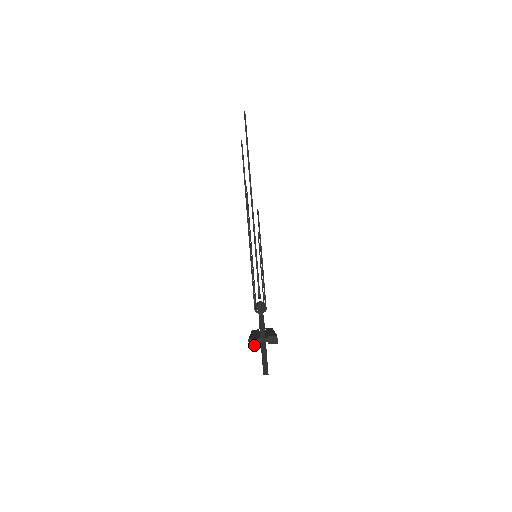
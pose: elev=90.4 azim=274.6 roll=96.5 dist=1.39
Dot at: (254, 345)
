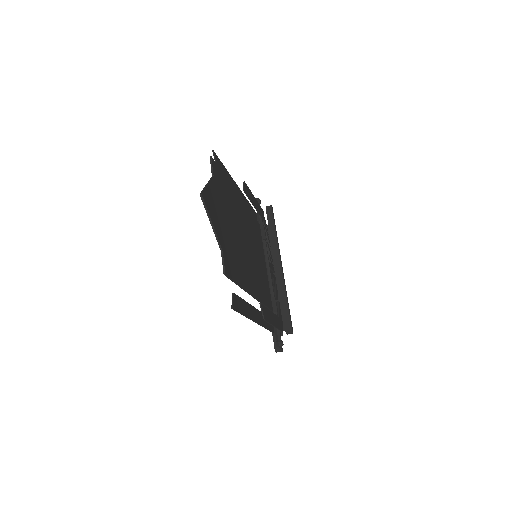
Dot at: occluded
